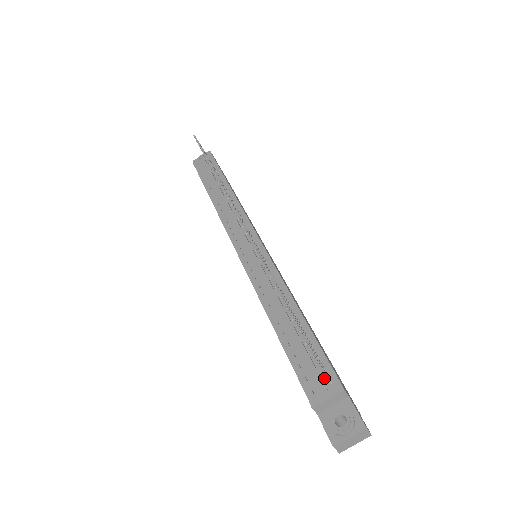
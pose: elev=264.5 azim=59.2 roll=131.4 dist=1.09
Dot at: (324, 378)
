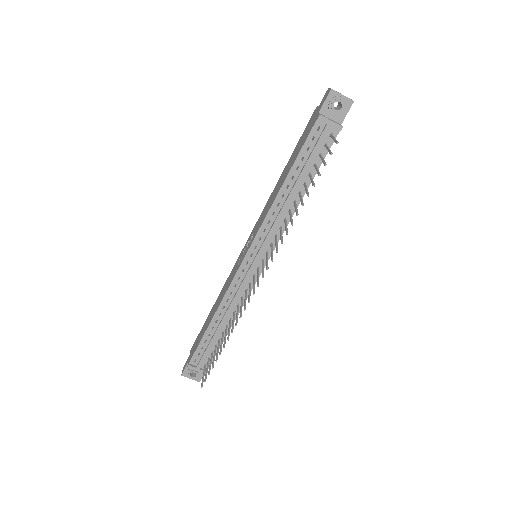
Dot at: (205, 362)
